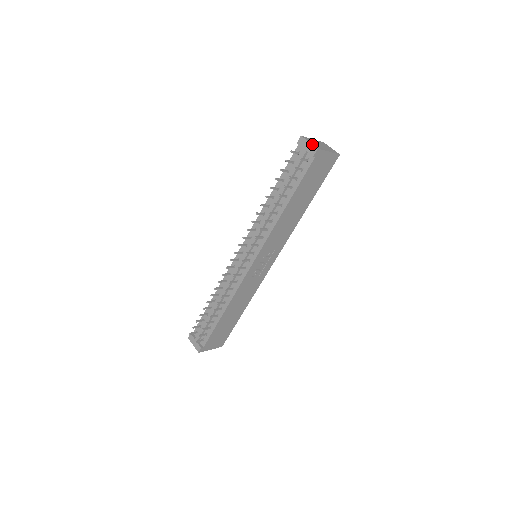
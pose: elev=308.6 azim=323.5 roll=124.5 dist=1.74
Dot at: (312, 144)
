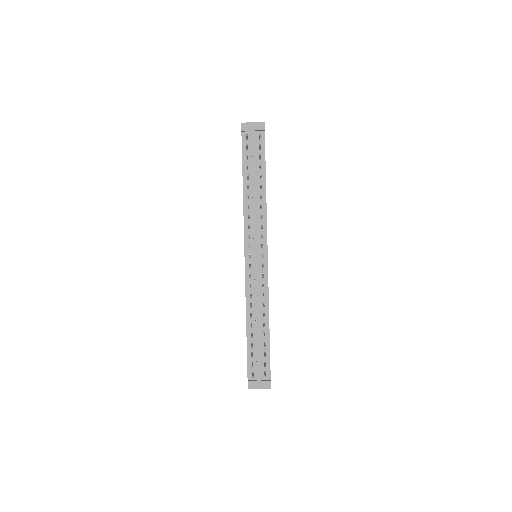
Dot at: (257, 122)
